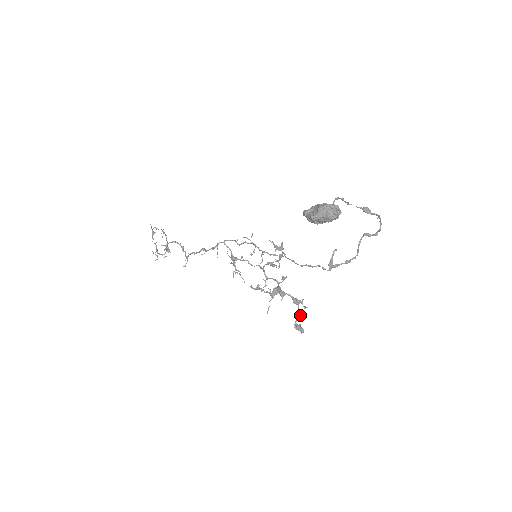
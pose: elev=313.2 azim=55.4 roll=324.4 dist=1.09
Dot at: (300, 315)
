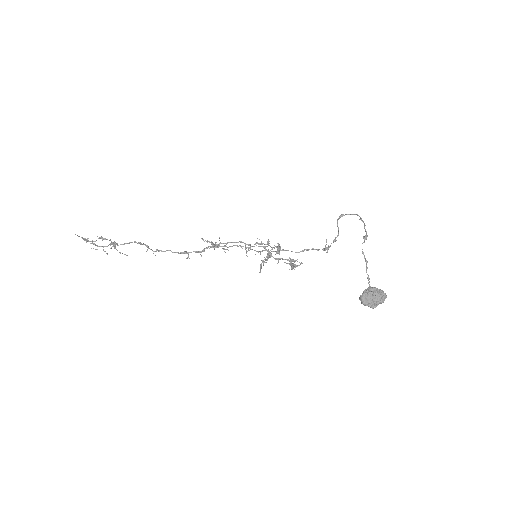
Dot at: occluded
